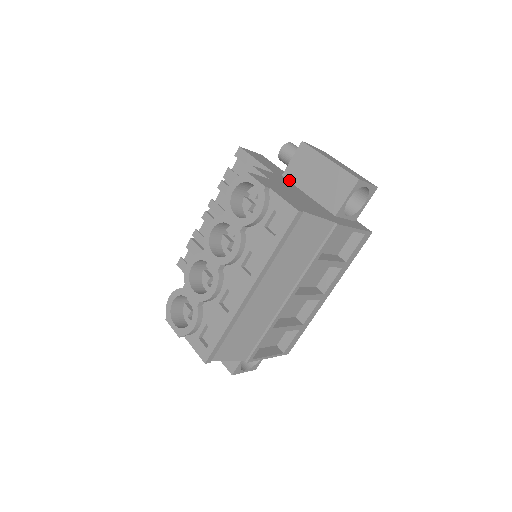
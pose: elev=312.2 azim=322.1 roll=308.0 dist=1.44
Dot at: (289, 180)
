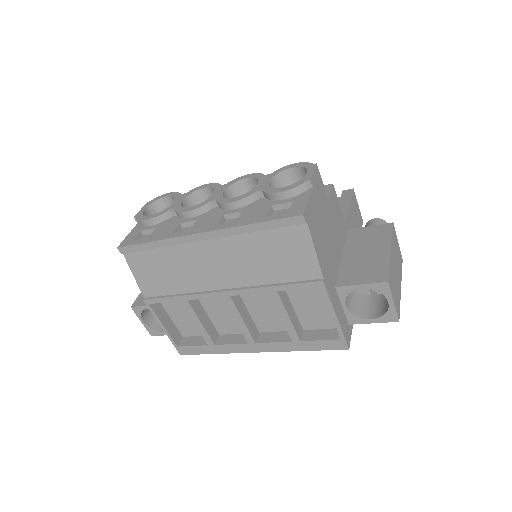
Dot at: (347, 236)
